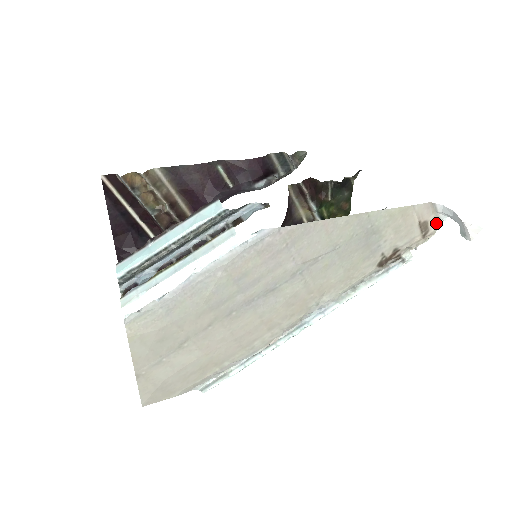
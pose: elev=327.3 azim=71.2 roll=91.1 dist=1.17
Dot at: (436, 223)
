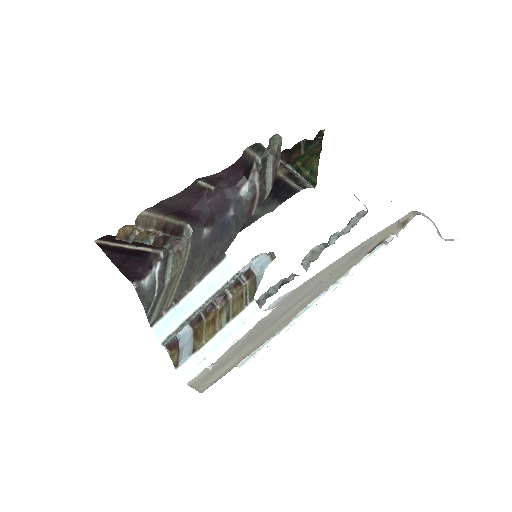
Dot at: (415, 215)
